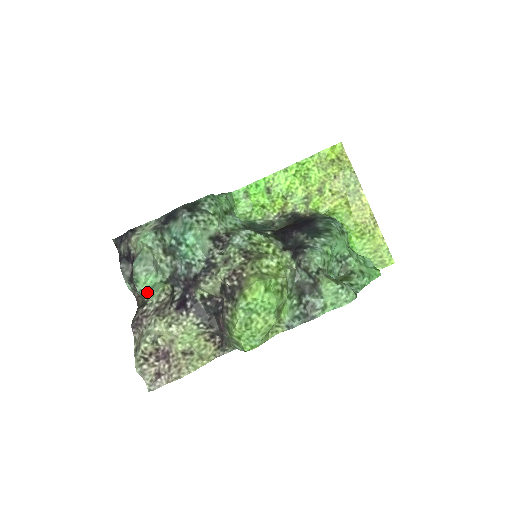
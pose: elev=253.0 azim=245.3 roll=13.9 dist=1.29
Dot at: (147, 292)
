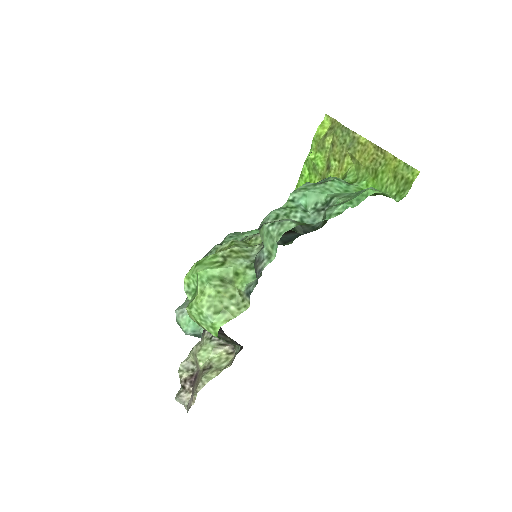
Dot at: (200, 335)
